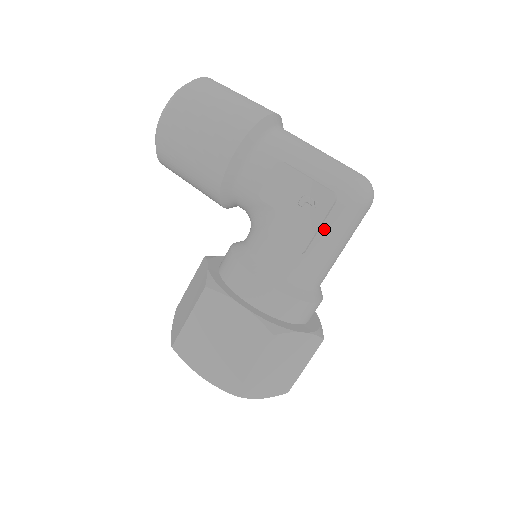
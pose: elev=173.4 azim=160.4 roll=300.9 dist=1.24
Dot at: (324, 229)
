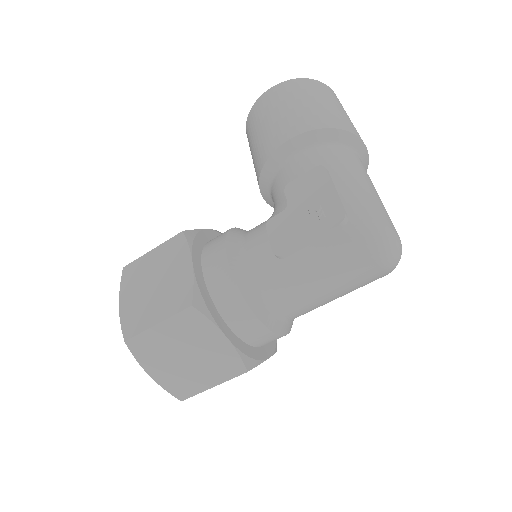
Dot at: (315, 248)
